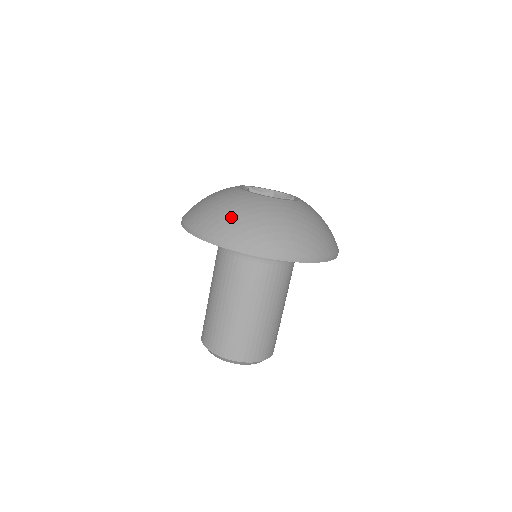
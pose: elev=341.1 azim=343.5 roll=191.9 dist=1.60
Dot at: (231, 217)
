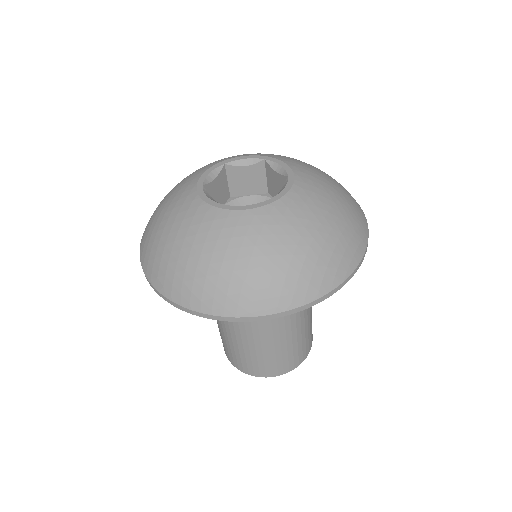
Dot at: (279, 268)
